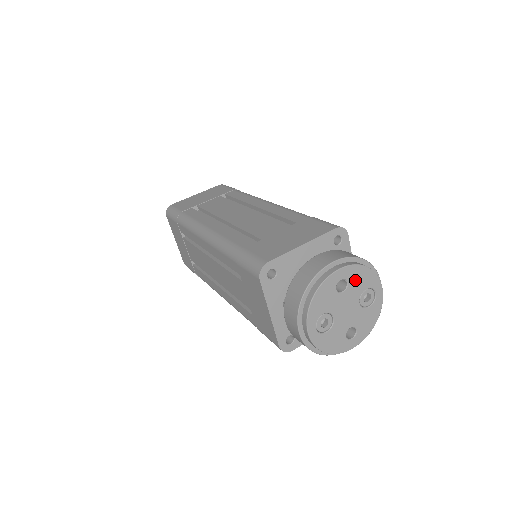
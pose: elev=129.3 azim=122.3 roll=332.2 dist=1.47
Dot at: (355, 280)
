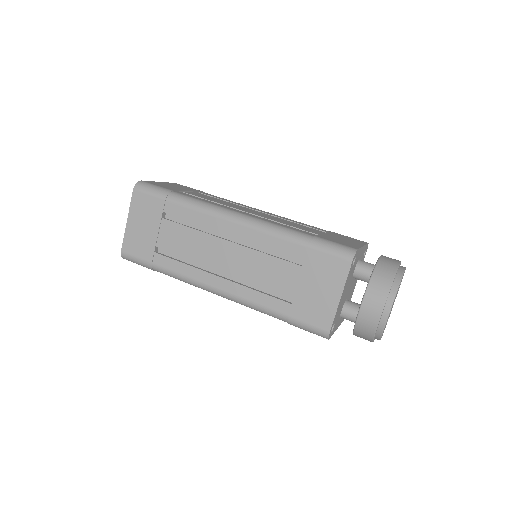
Dot at: occluded
